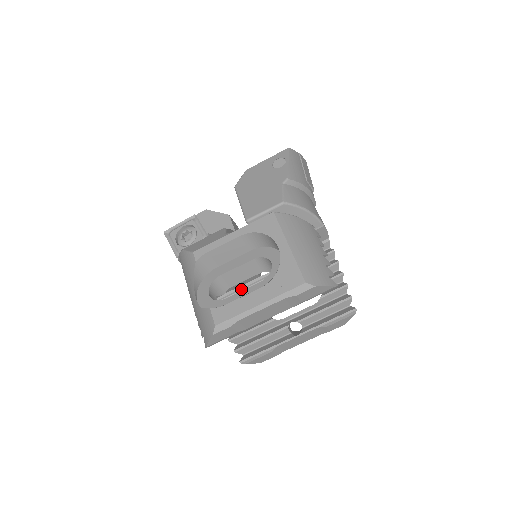
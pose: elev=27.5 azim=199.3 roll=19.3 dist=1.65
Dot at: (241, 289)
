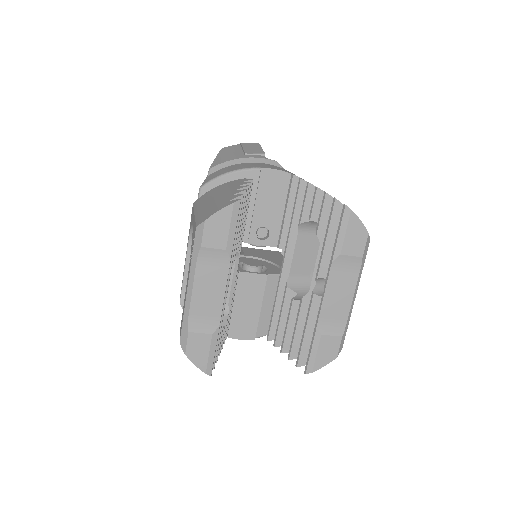
Dot at: occluded
